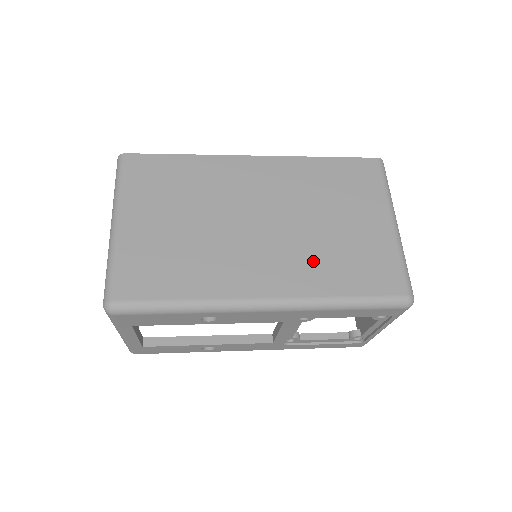
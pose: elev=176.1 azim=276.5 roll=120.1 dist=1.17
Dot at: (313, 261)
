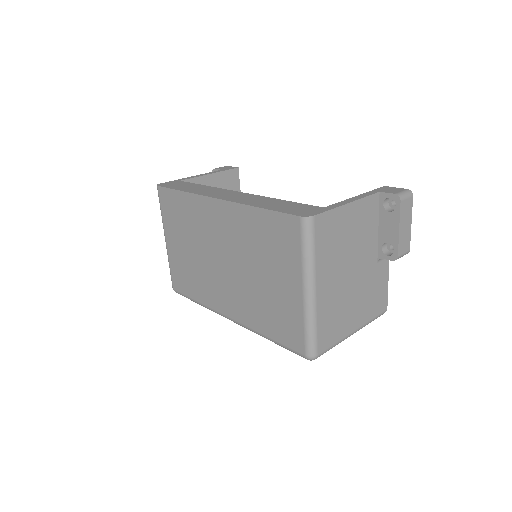
Dot at: (251, 303)
